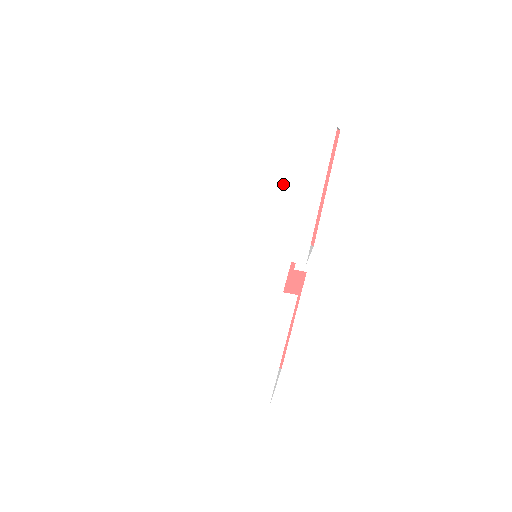
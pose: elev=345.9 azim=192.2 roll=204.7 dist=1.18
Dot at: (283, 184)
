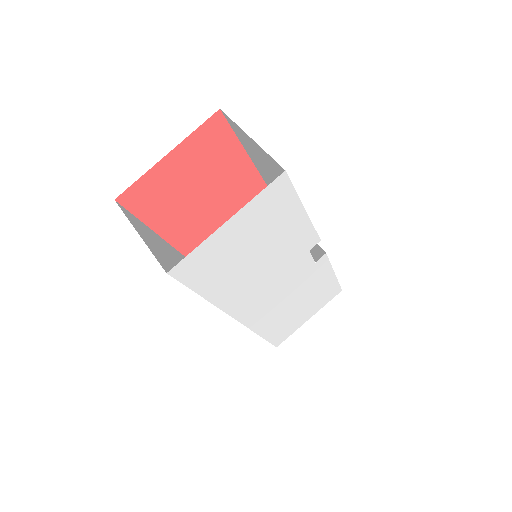
Dot at: (270, 238)
